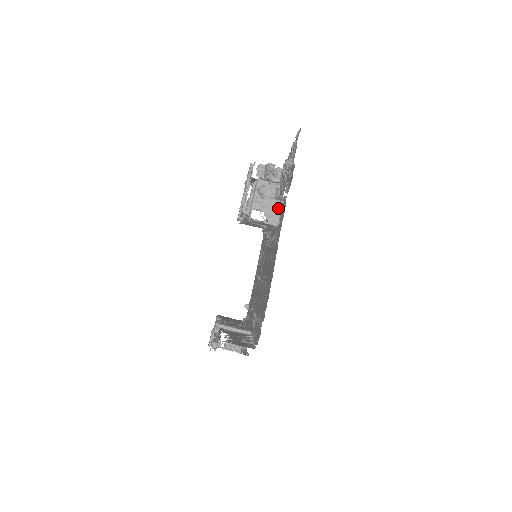
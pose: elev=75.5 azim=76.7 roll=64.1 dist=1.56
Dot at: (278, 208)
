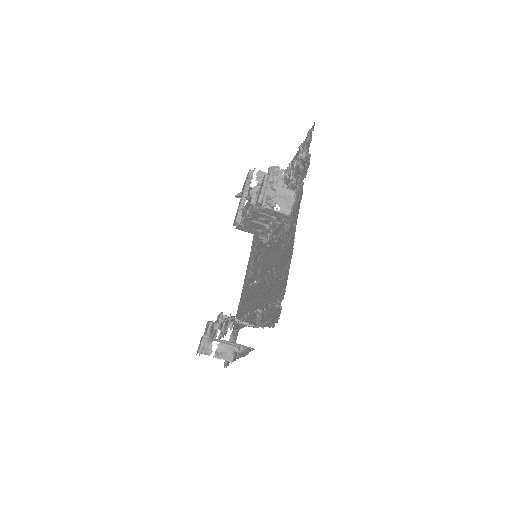
Dot at: (290, 198)
